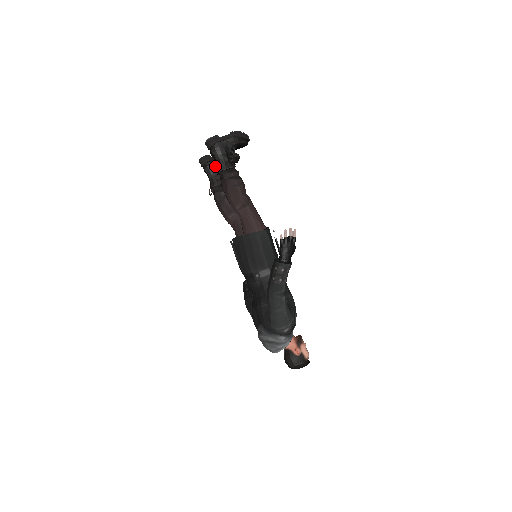
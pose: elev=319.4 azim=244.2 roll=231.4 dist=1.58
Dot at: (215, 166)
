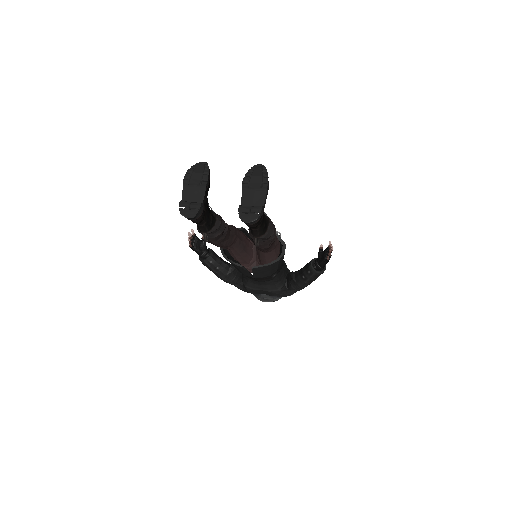
Dot at: (206, 209)
